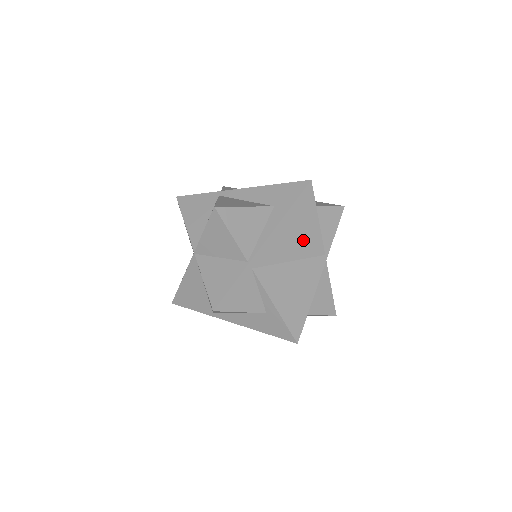
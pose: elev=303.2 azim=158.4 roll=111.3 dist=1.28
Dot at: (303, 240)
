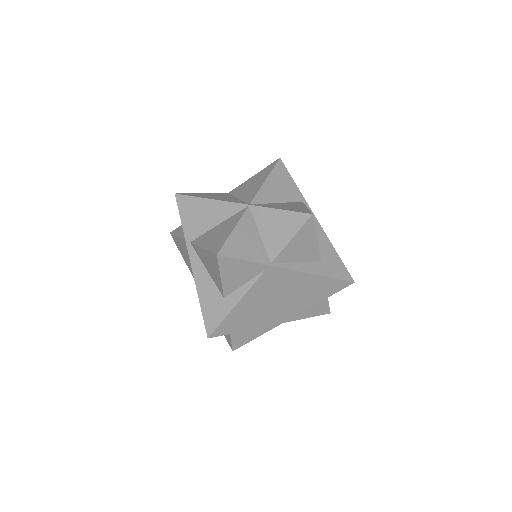
Dot at: (300, 298)
